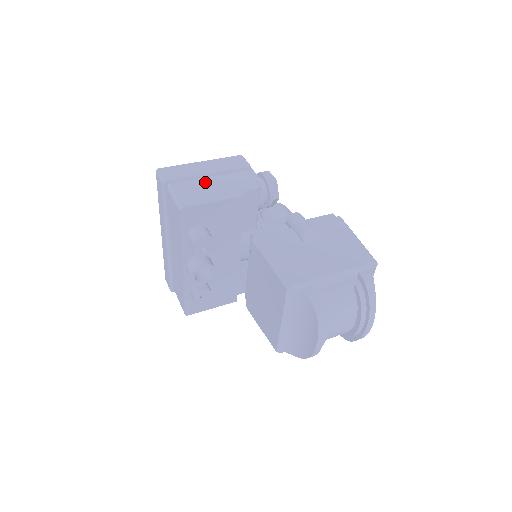
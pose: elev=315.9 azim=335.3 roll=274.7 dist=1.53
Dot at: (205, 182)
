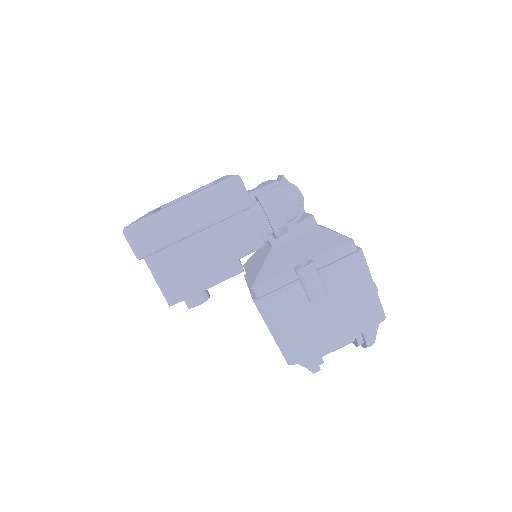
Dot at: (192, 248)
